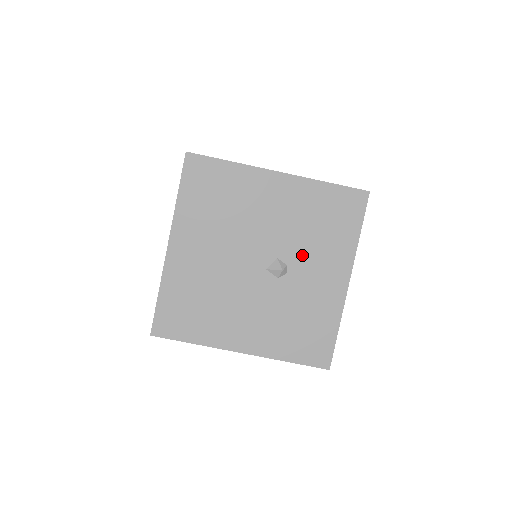
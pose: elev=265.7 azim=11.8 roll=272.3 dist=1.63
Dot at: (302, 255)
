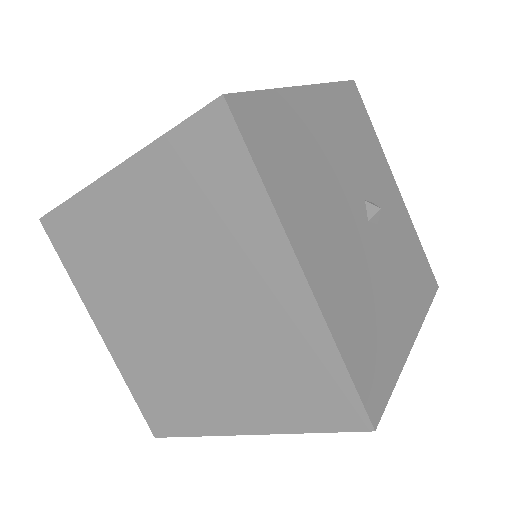
Dot at: (371, 182)
